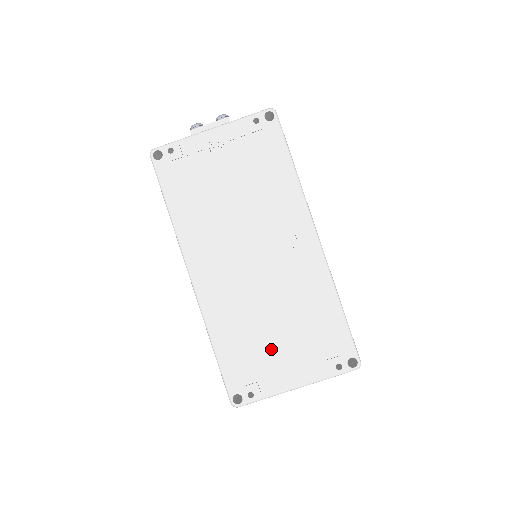
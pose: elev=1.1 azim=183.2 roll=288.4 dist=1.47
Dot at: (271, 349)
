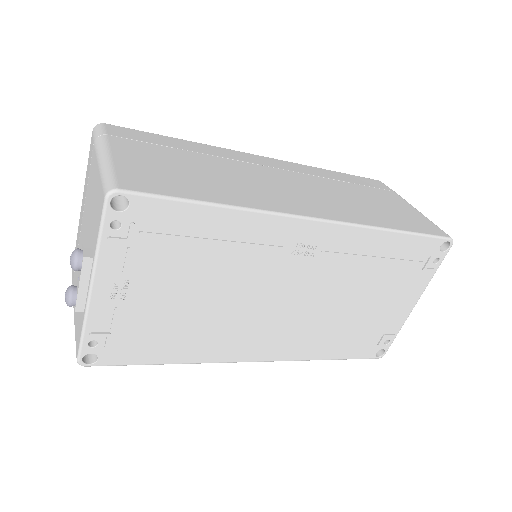
Dot at: (372, 314)
